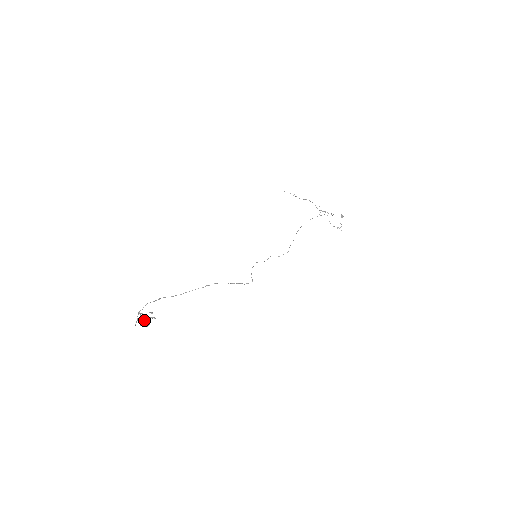
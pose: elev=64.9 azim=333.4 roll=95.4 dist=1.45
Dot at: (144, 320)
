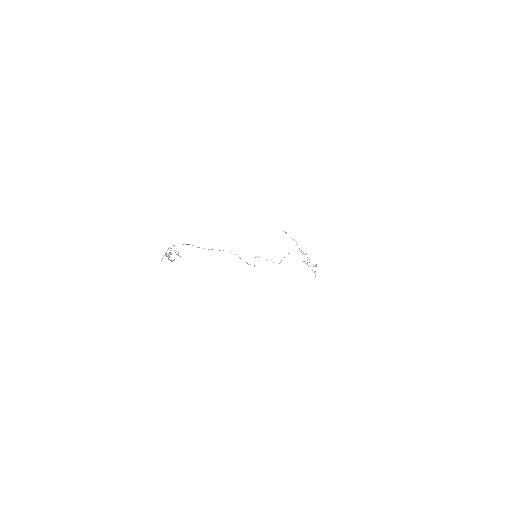
Dot at: (170, 257)
